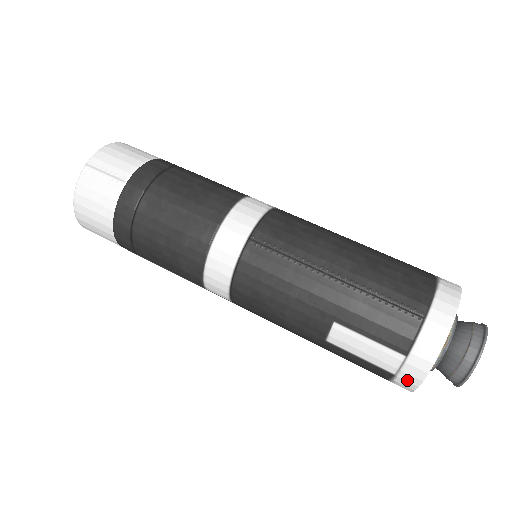
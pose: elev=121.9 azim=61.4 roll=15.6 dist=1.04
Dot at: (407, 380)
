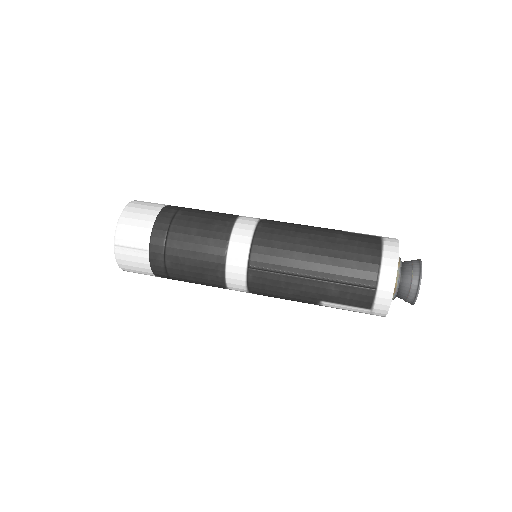
Dot at: (376, 315)
